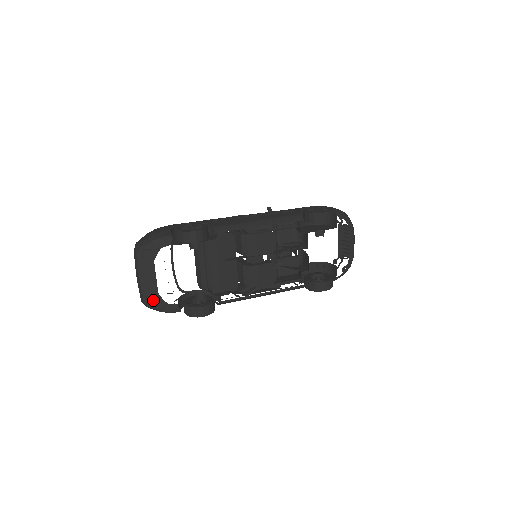
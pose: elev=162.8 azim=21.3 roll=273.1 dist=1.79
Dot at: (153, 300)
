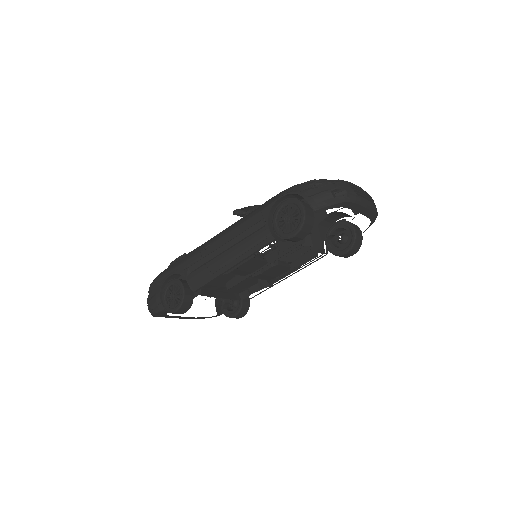
Dot at: (196, 318)
